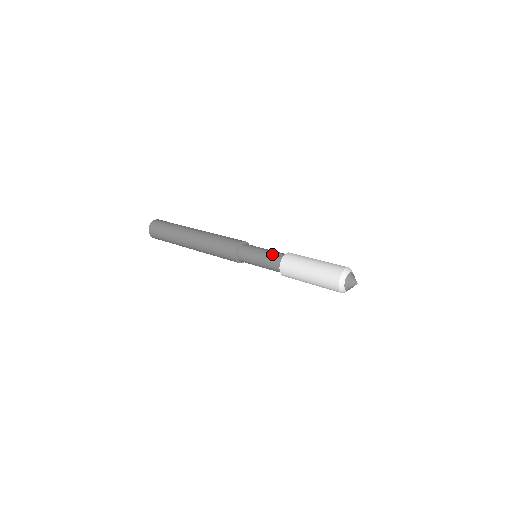
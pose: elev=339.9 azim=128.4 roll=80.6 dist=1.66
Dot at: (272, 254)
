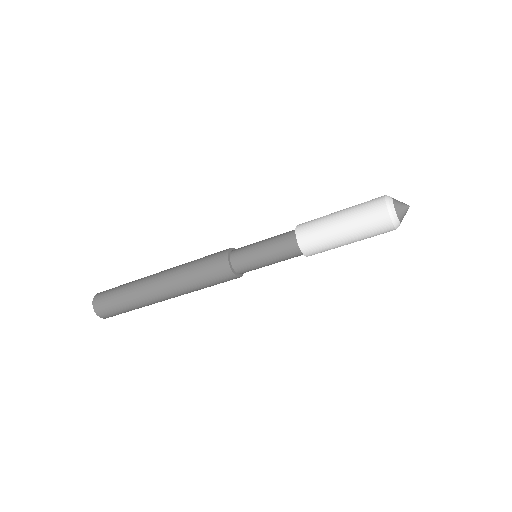
Dot at: occluded
